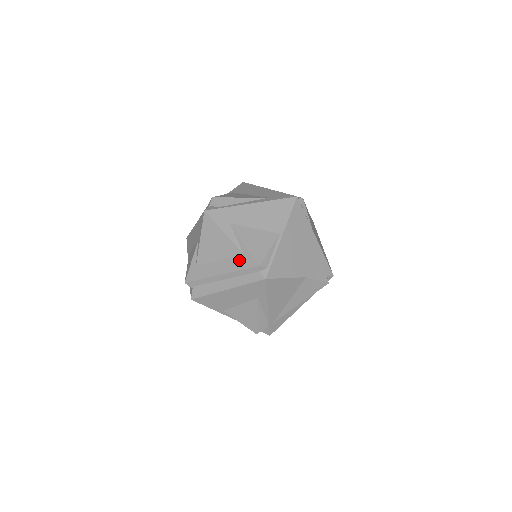
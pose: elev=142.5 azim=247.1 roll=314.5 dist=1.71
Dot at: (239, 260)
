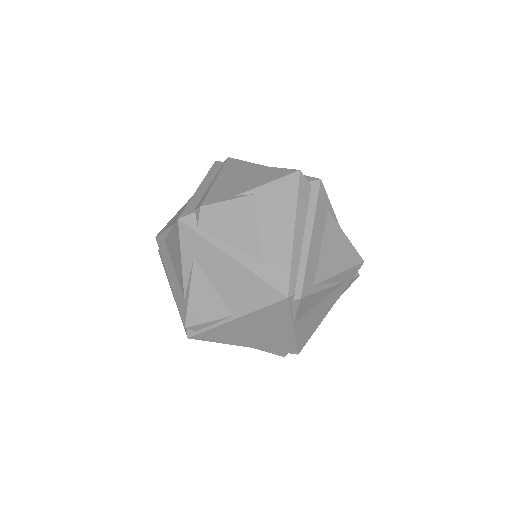
Dot at: (180, 297)
